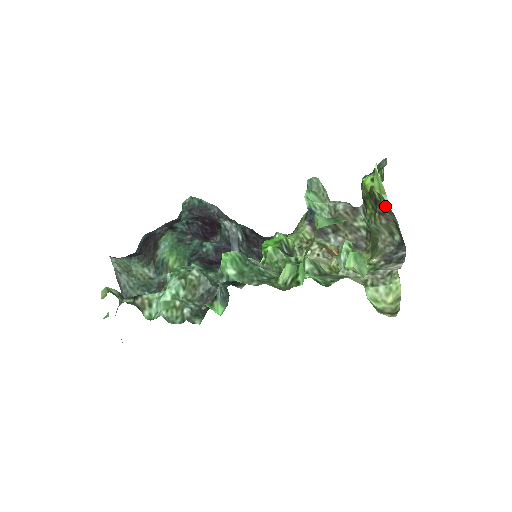
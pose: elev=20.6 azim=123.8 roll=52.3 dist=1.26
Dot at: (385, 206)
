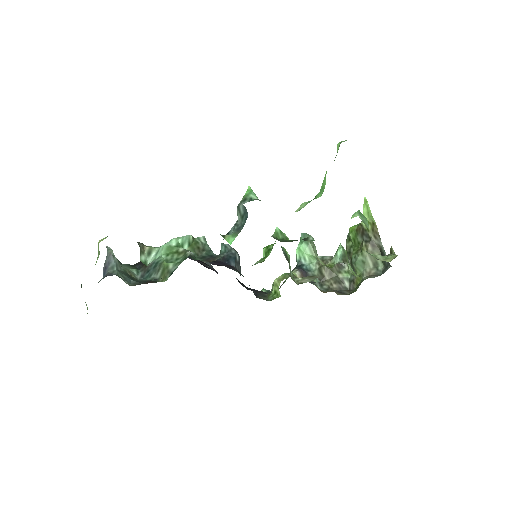
Dot at: (372, 230)
